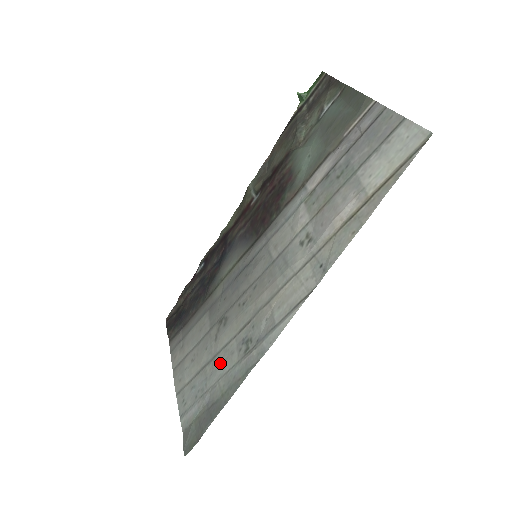
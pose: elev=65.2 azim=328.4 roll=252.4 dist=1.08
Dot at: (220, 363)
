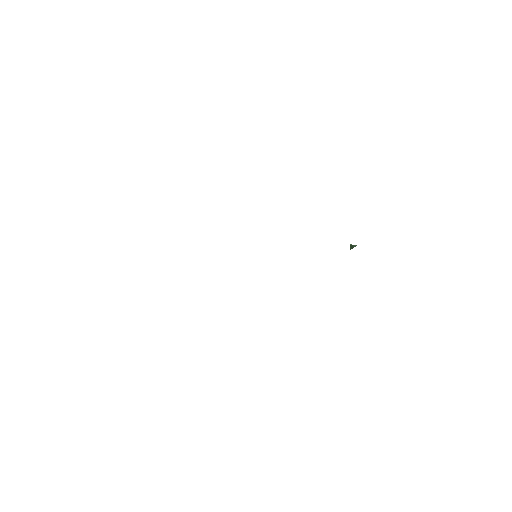
Dot at: occluded
